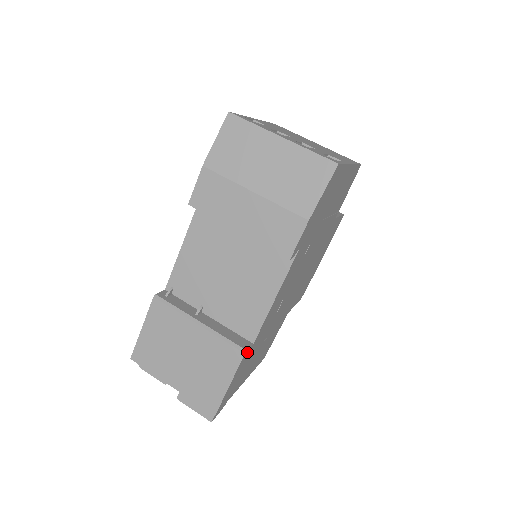
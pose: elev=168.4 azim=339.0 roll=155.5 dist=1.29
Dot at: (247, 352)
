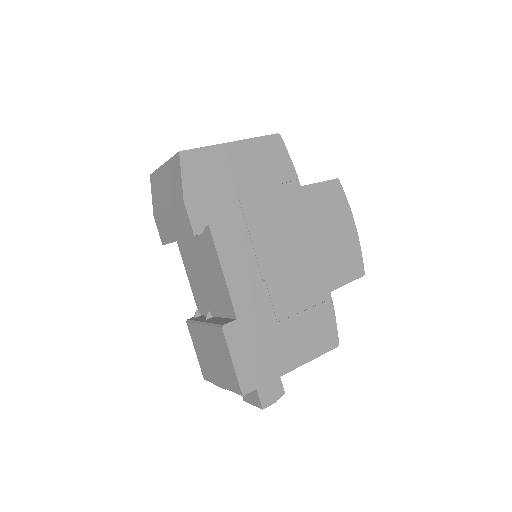
Dot at: (230, 327)
